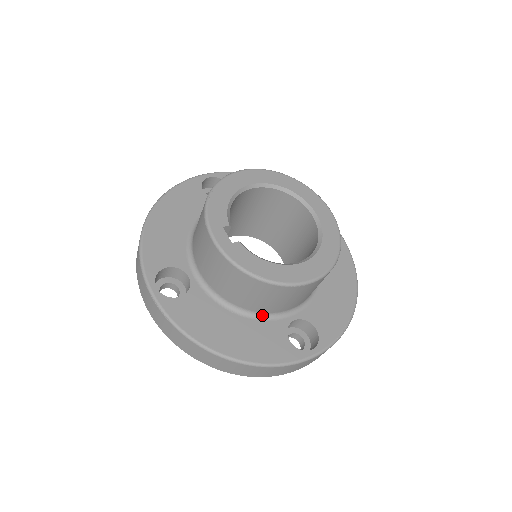
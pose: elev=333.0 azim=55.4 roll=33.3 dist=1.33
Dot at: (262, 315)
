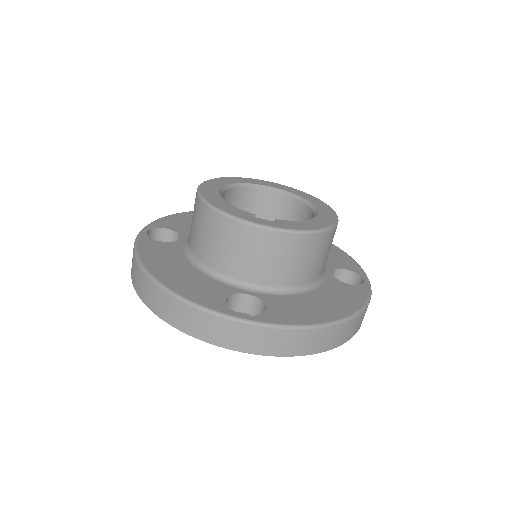
Dot at: (318, 282)
